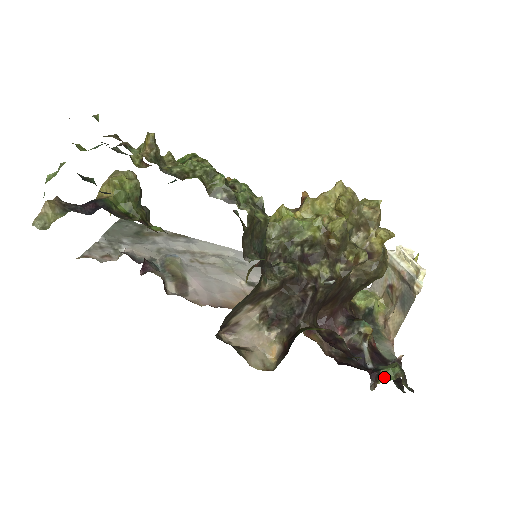
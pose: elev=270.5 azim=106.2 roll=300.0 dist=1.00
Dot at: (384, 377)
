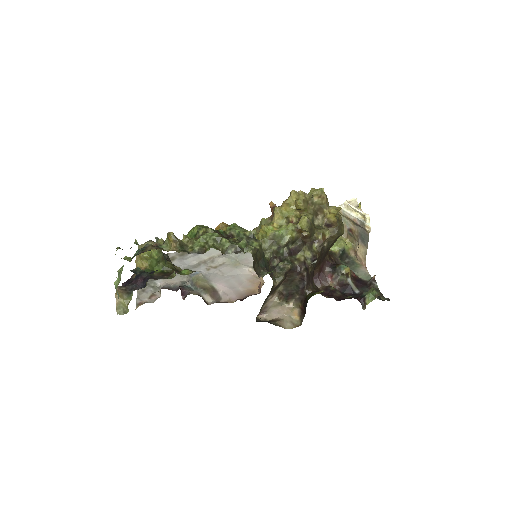
Dot at: (369, 300)
